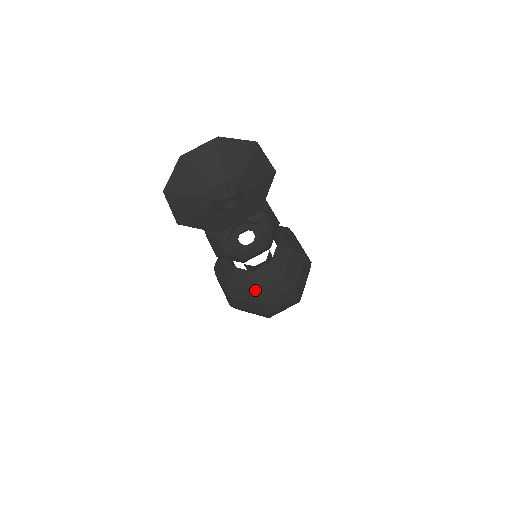
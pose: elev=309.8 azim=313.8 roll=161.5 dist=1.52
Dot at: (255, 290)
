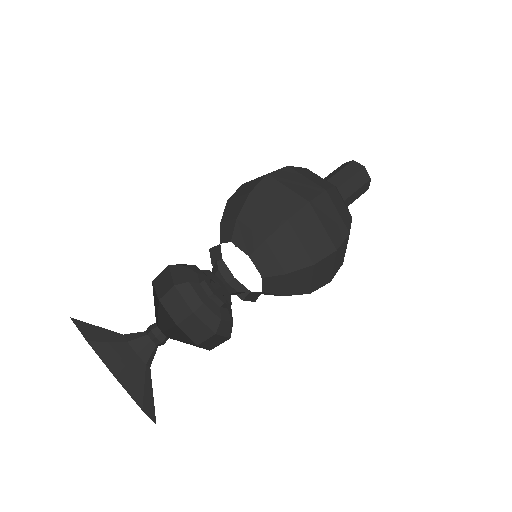
Dot at: occluded
